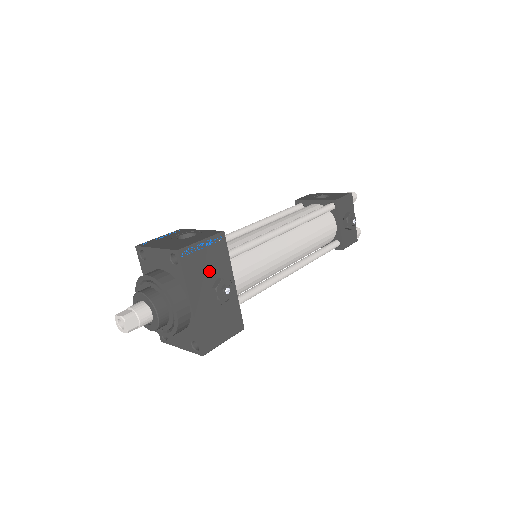
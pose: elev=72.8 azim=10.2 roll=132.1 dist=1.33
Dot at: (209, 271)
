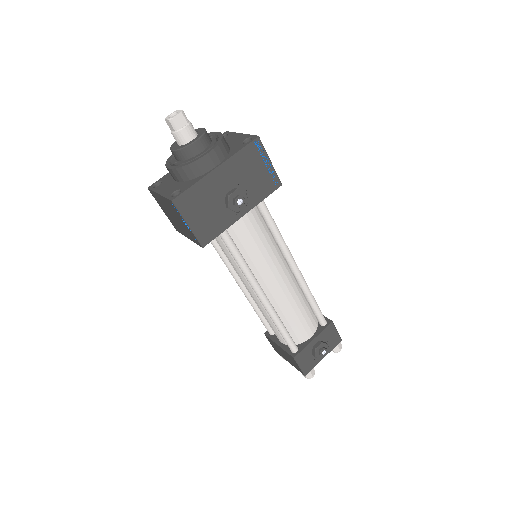
Dot at: (248, 179)
